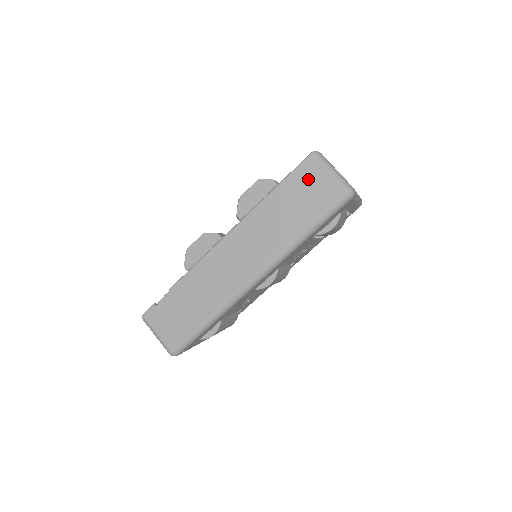
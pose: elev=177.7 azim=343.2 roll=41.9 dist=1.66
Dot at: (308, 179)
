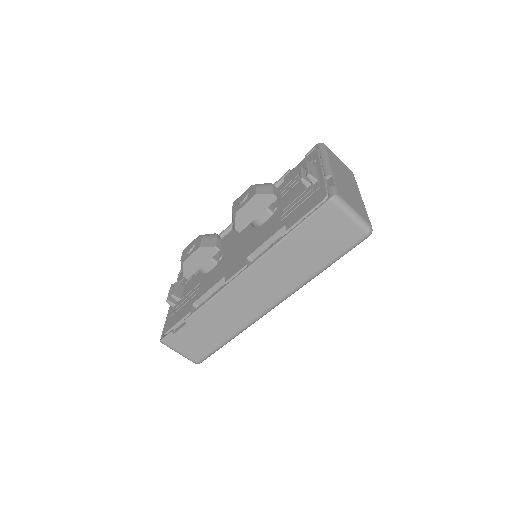
Dot at: (326, 224)
